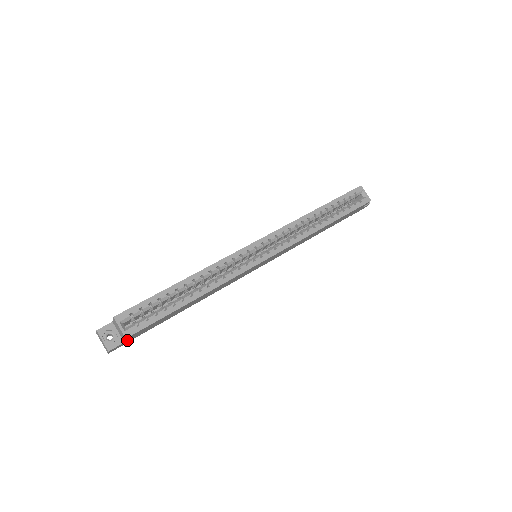
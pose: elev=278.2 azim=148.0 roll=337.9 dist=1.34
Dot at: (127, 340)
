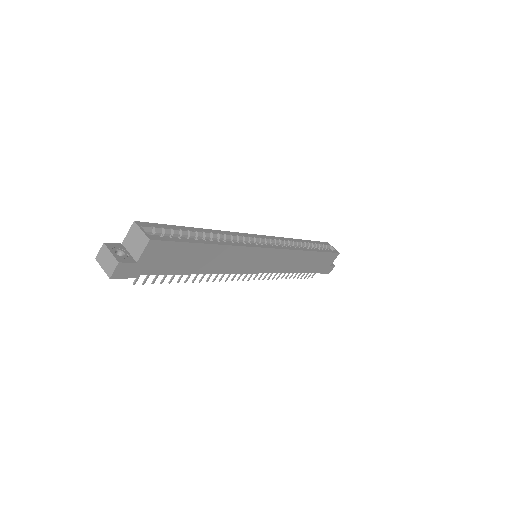
Dot at: (141, 260)
